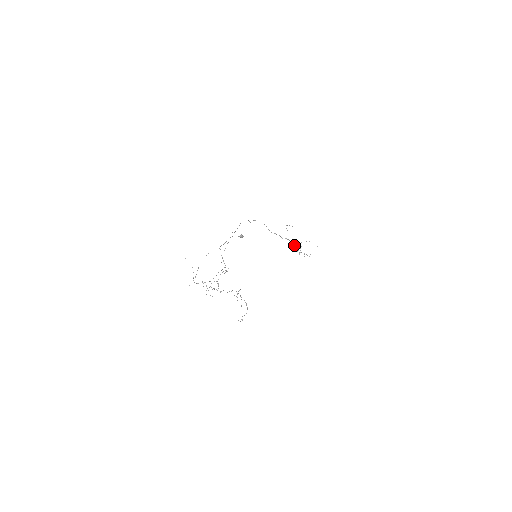
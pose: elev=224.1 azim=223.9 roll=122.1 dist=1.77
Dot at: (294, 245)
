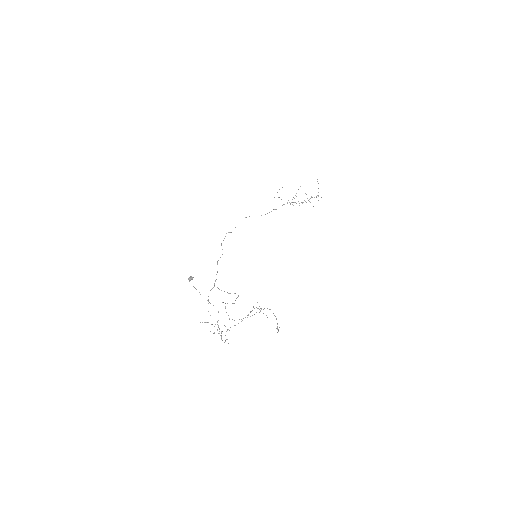
Dot at: occluded
